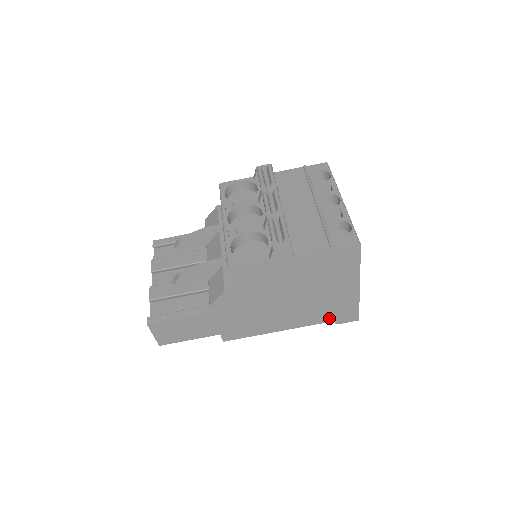
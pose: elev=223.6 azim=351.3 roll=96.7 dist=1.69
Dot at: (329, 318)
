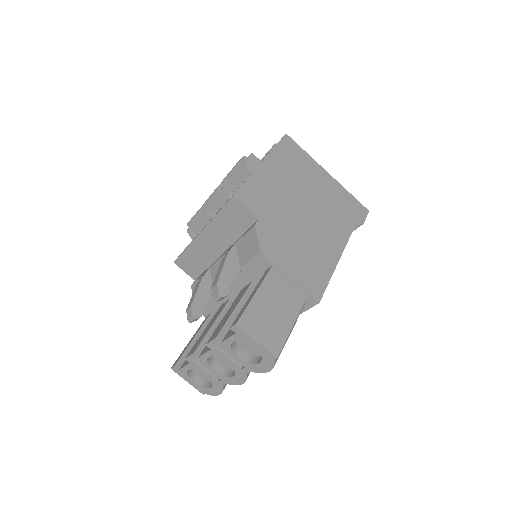
Dot at: (351, 219)
